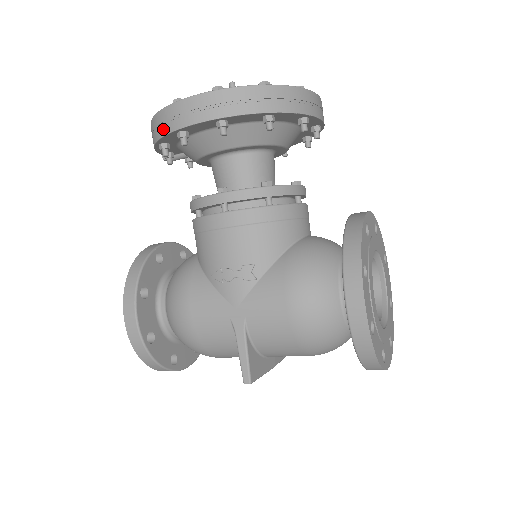
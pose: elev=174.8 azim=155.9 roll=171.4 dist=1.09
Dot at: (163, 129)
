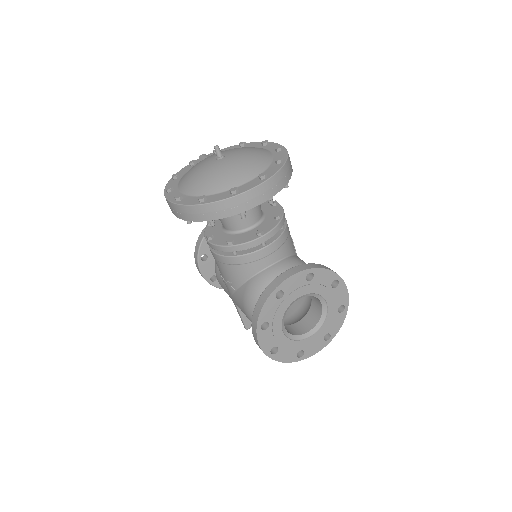
Dot at: occluded
